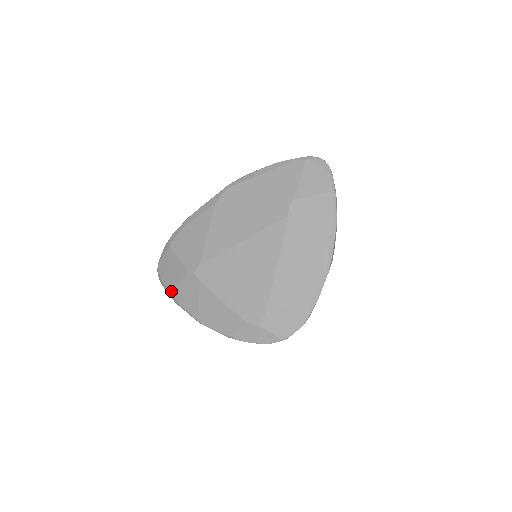
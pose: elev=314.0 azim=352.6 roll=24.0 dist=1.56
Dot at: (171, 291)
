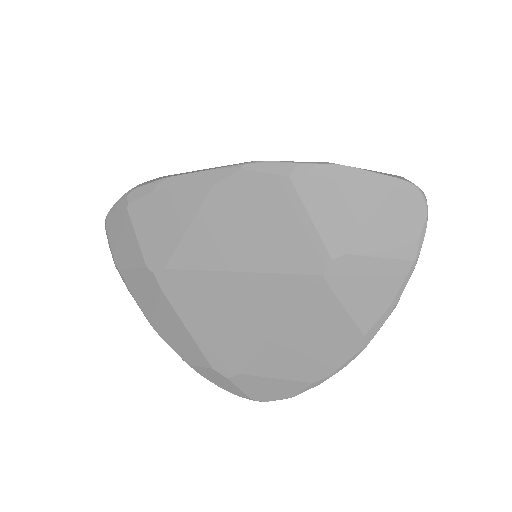
Dot at: (119, 268)
